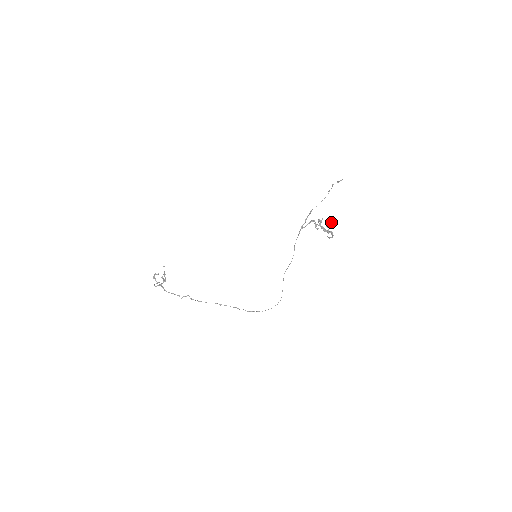
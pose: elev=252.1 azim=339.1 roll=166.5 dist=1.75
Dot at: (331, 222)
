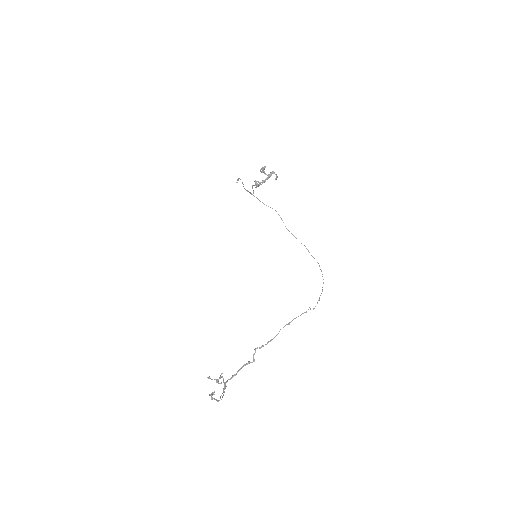
Dot at: (262, 169)
